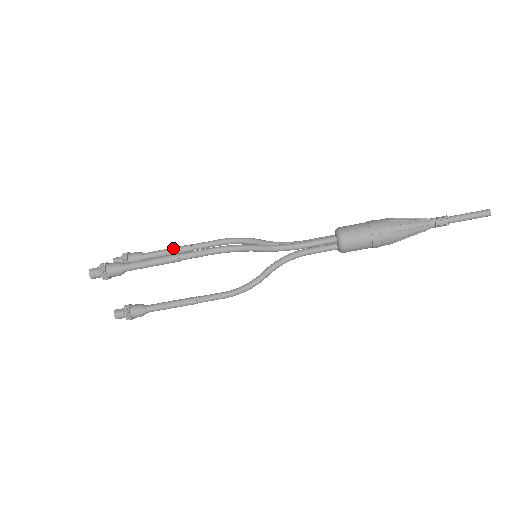
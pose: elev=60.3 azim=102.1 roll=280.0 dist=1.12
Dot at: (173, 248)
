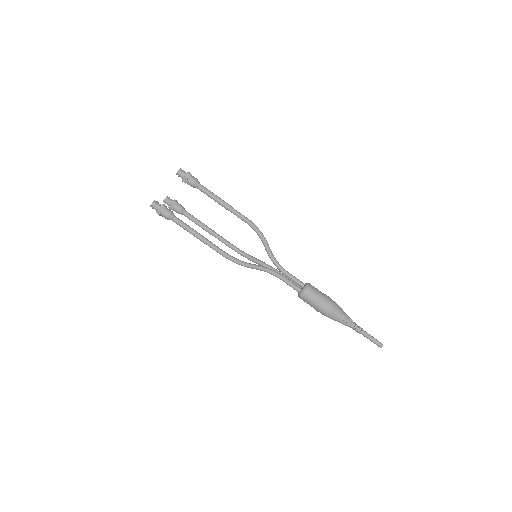
Dot at: (204, 224)
